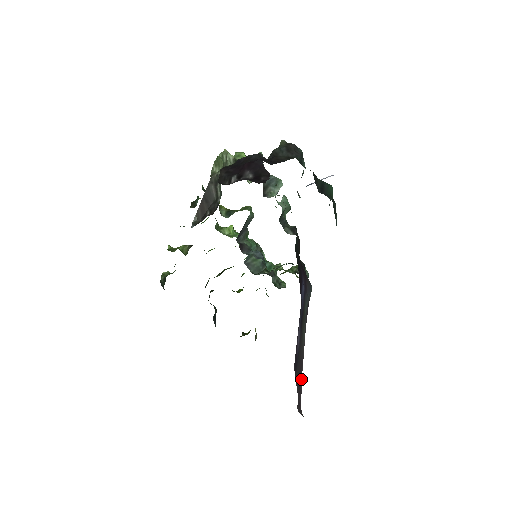
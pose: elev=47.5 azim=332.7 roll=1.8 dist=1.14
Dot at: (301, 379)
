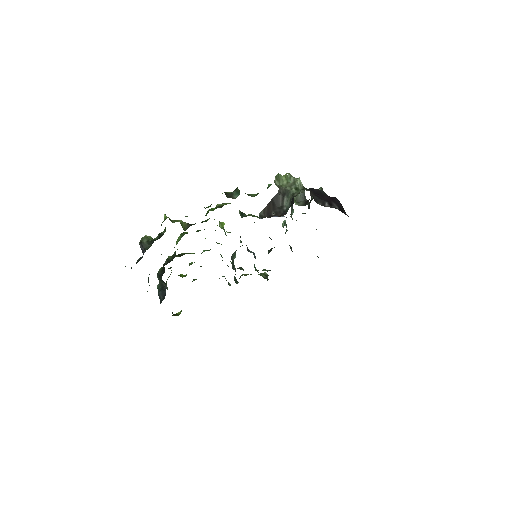
Dot at: occluded
